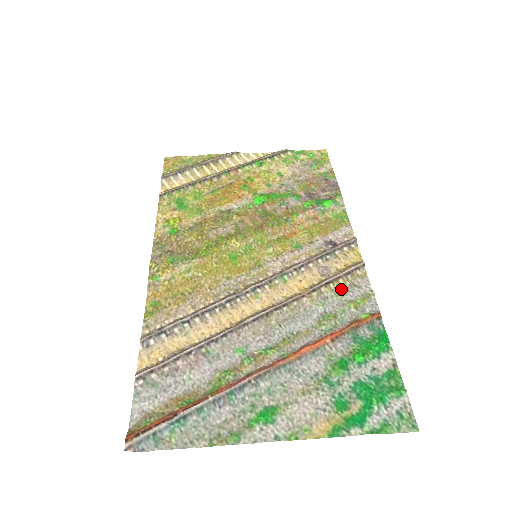
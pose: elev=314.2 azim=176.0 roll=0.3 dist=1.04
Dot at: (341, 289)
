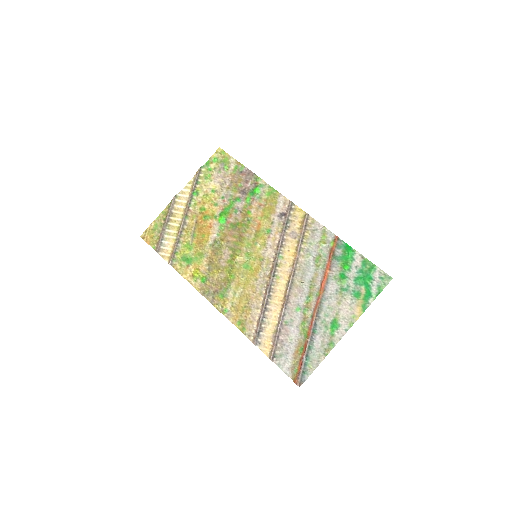
Dot at: (310, 238)
